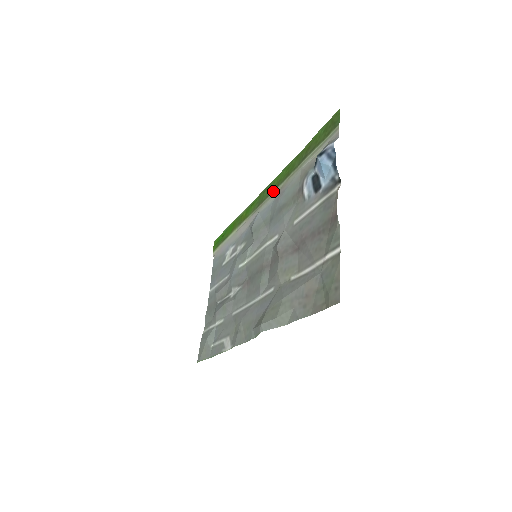
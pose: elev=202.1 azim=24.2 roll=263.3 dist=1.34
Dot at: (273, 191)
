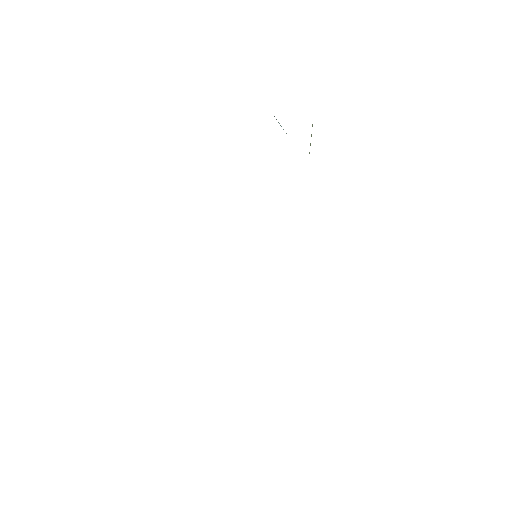
Dot at: occluded
